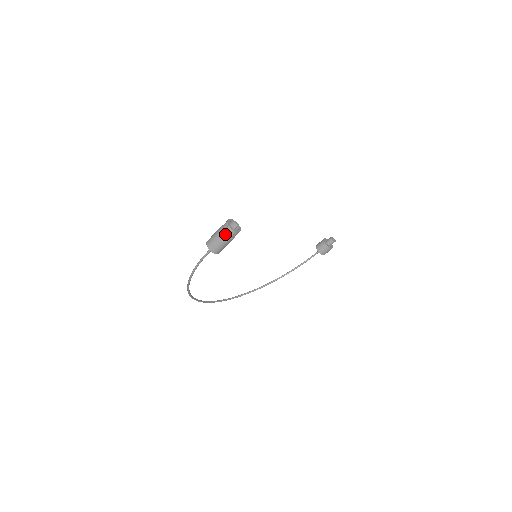
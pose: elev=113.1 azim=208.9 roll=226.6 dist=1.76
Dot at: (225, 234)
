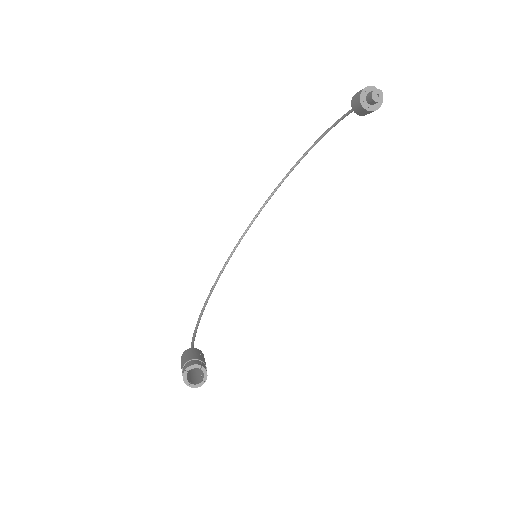
Dot at: occluded
